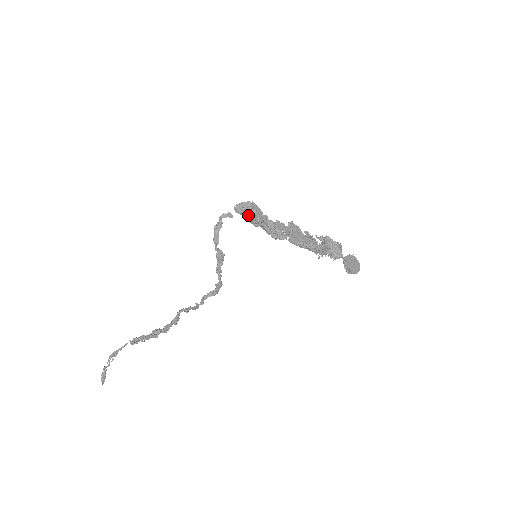
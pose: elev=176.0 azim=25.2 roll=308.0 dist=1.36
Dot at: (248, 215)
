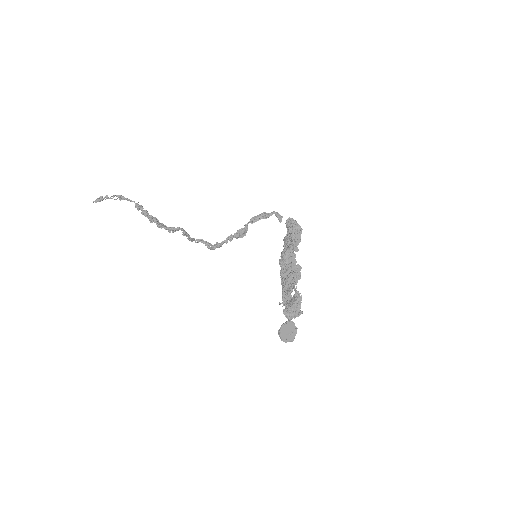
Dot at: (289, 233)
